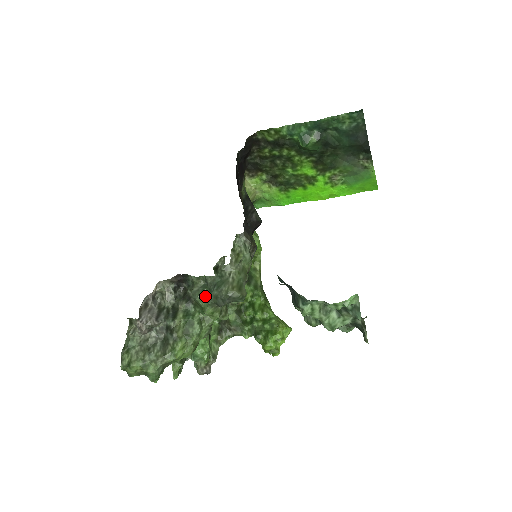
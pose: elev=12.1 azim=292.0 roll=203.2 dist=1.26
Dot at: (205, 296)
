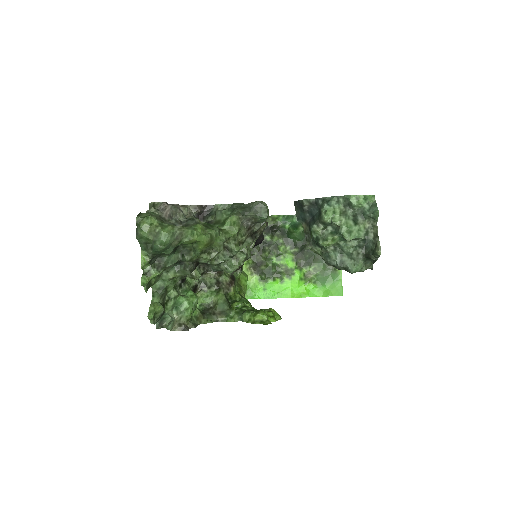
Dot at: (230, 212)
